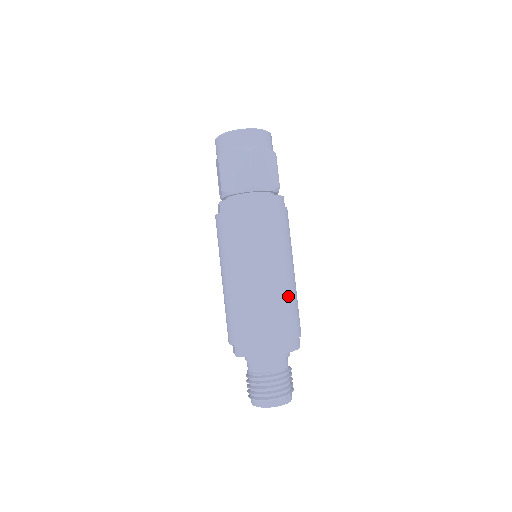
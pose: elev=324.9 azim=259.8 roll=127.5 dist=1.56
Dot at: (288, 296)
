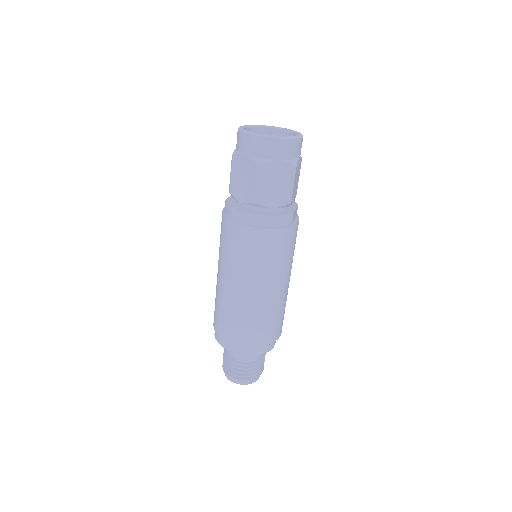
Dot at: (266, 311)
